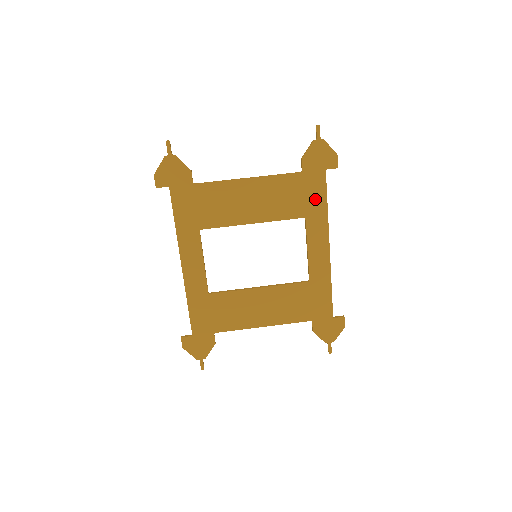
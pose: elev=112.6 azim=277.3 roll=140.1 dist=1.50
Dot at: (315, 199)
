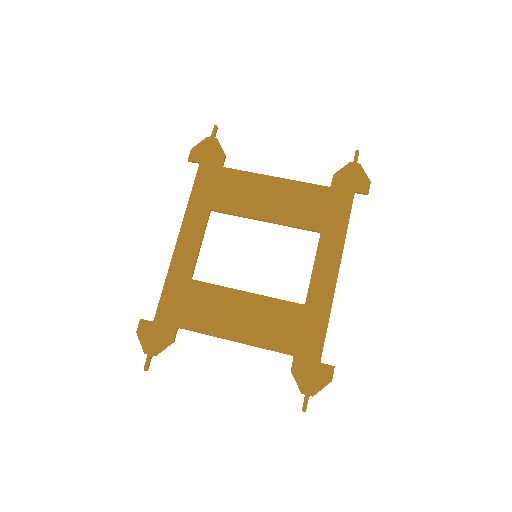
Dot at: (336, 217)
